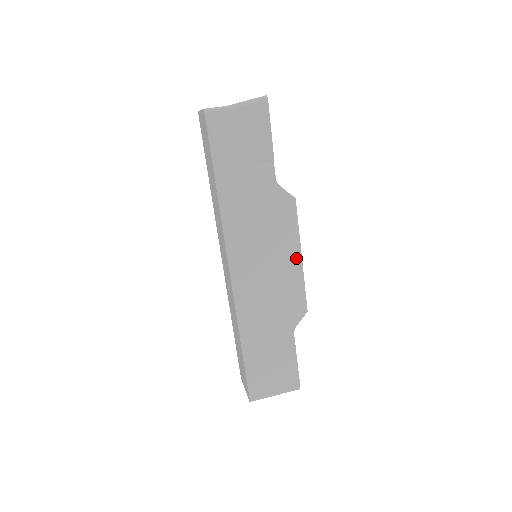
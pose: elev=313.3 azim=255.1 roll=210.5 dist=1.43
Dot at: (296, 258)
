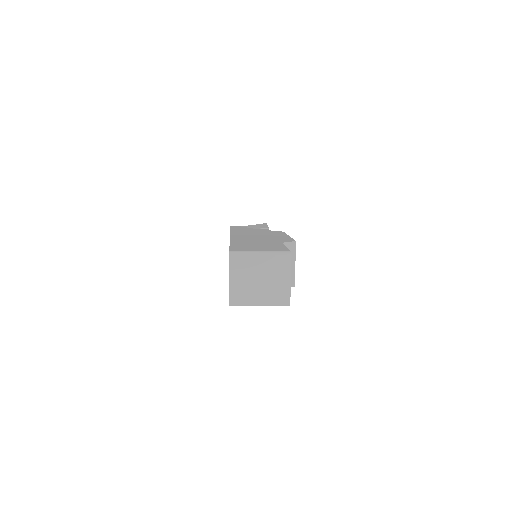
Dot at: occluded
